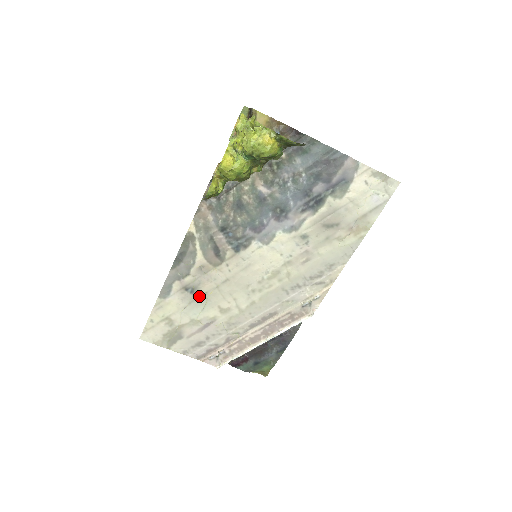
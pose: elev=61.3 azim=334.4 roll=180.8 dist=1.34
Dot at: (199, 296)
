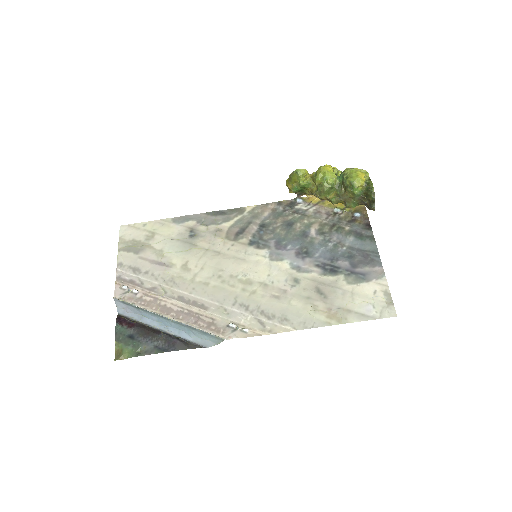
Dot at: (190, 243)
